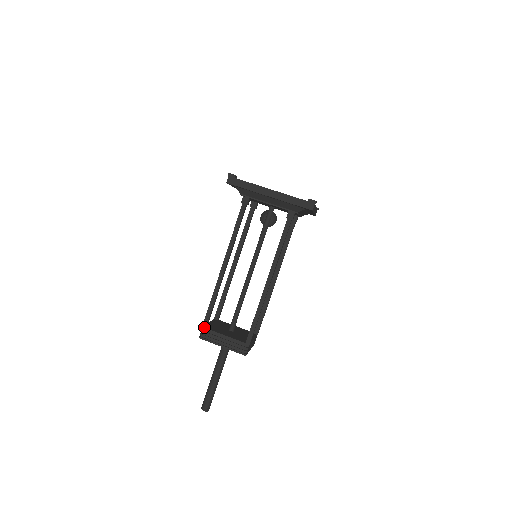
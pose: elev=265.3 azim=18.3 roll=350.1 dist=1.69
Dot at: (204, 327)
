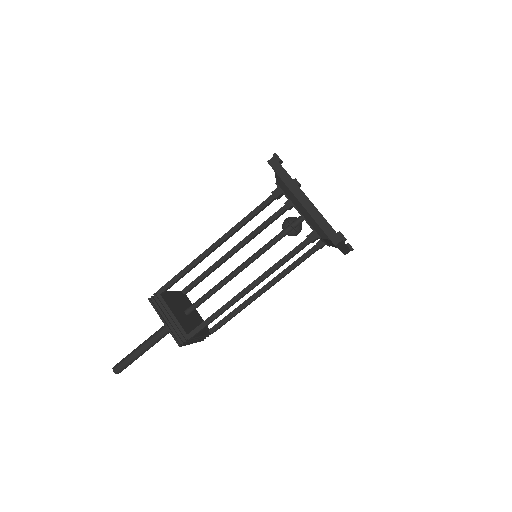
Dot at: (159, 292)
